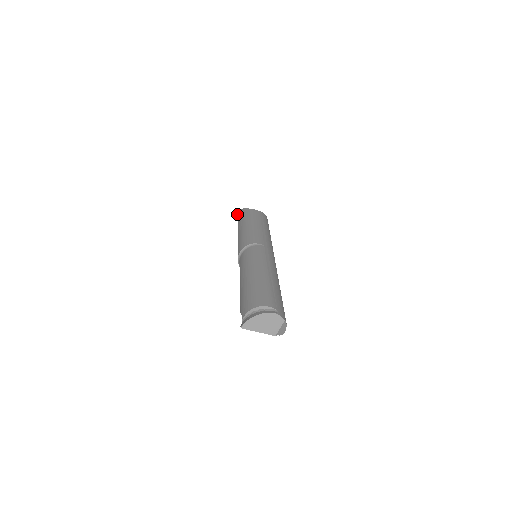
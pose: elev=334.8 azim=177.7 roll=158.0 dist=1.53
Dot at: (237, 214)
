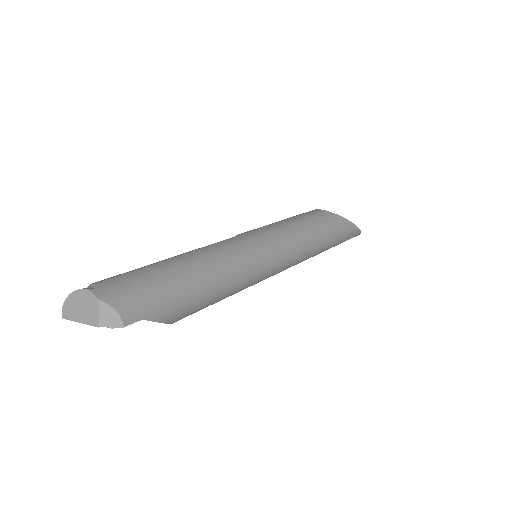
Dot at: occluded
